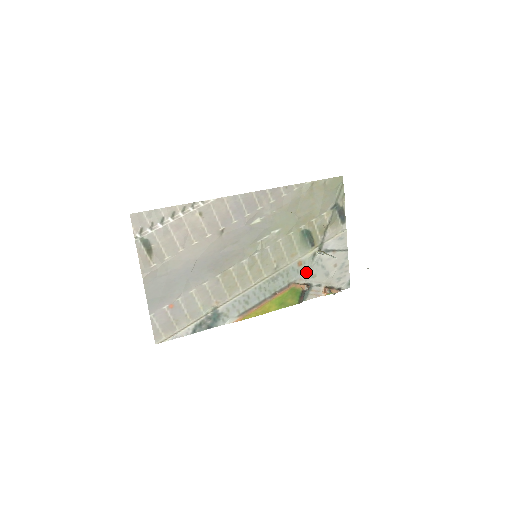
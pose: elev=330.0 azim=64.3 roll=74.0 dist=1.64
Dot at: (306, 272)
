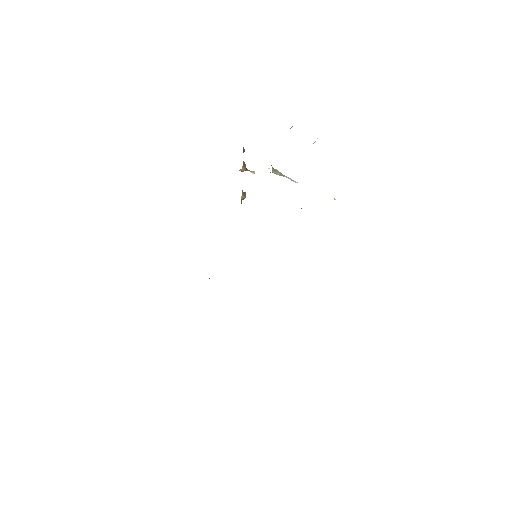
Dot at: occluded
